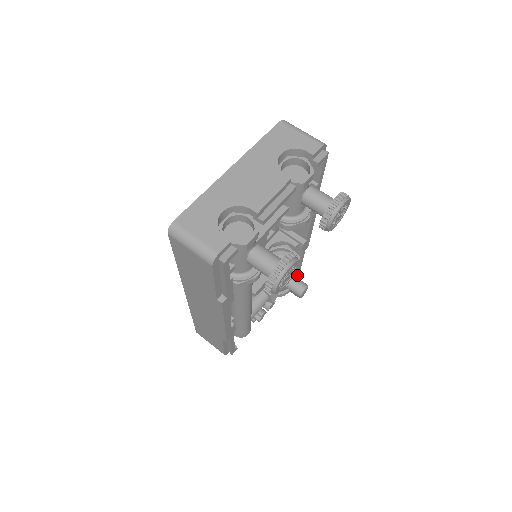
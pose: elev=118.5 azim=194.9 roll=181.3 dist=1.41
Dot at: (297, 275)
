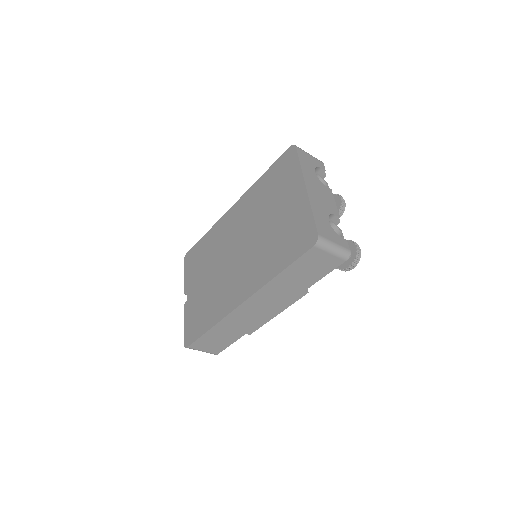
Dot at: occluded
